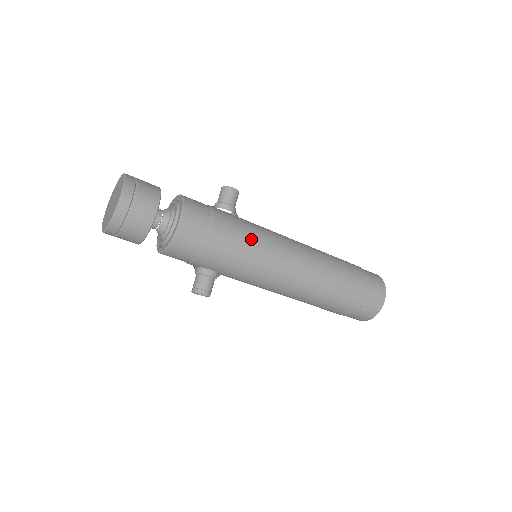
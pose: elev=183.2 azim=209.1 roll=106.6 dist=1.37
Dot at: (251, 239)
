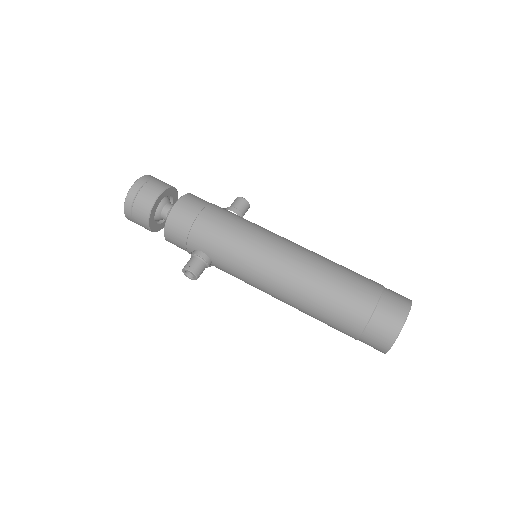
Dot at: (240, 225)
